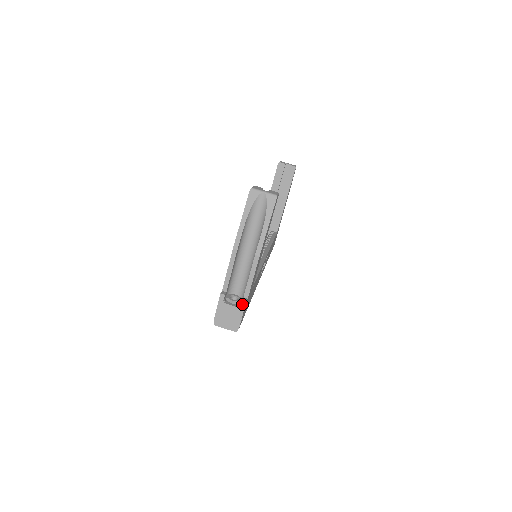
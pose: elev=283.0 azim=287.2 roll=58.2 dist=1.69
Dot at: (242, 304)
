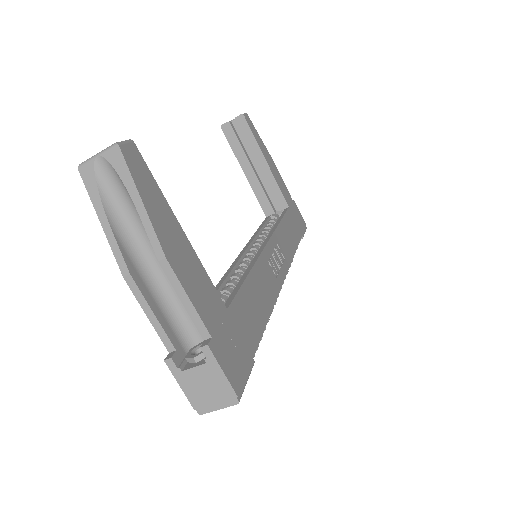
Dot at: (206, 354)
